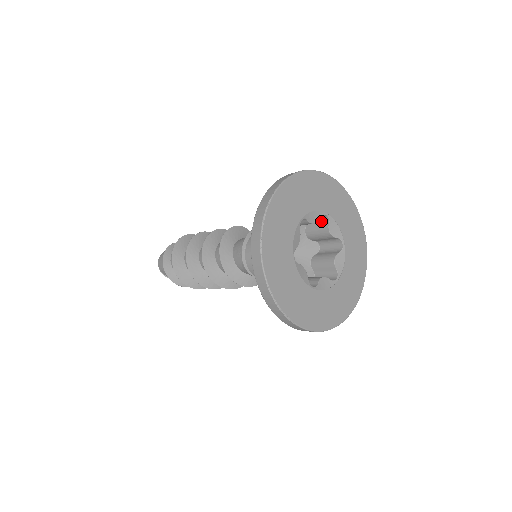
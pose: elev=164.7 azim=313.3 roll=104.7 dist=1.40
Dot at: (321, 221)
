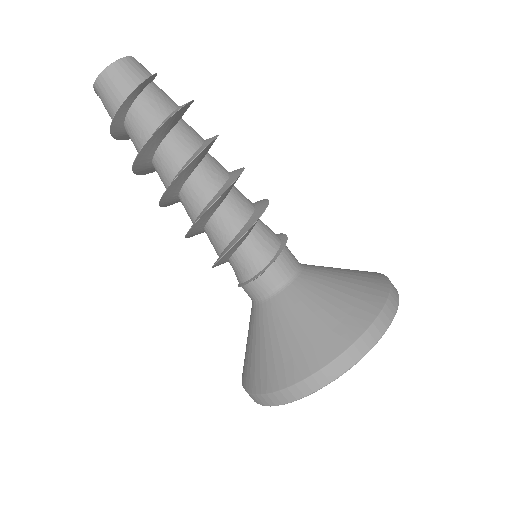
Dot at: occluded
